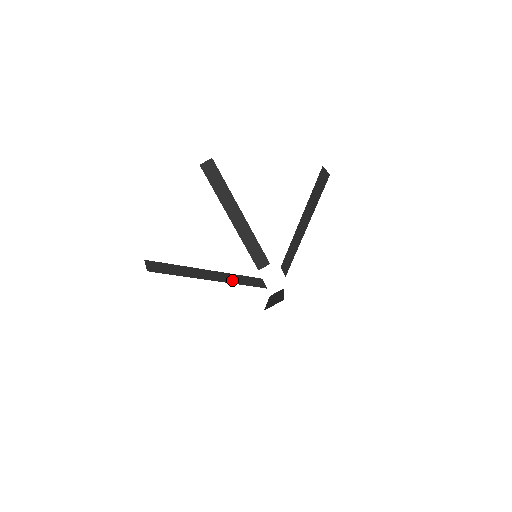
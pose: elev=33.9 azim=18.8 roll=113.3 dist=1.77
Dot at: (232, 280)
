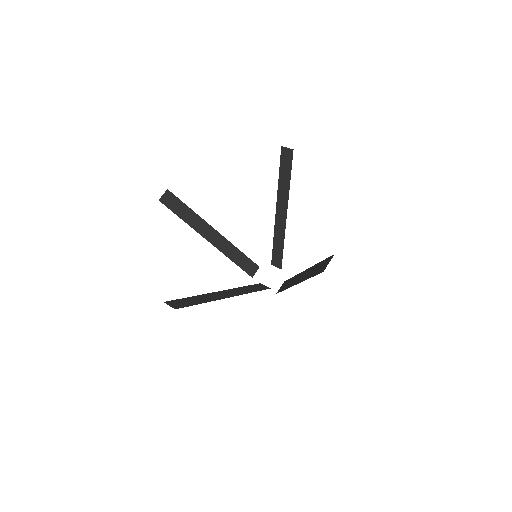
Dot at: (241, 292)
